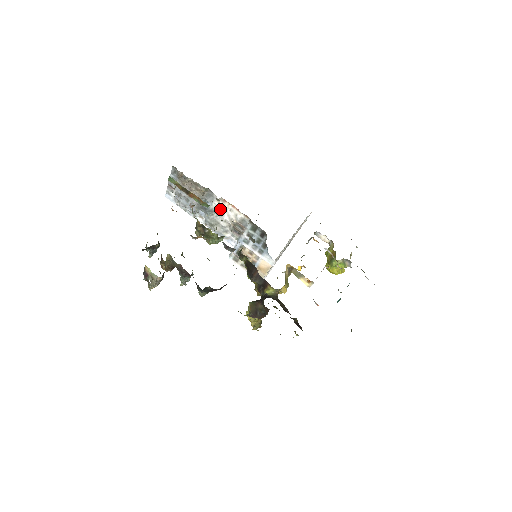
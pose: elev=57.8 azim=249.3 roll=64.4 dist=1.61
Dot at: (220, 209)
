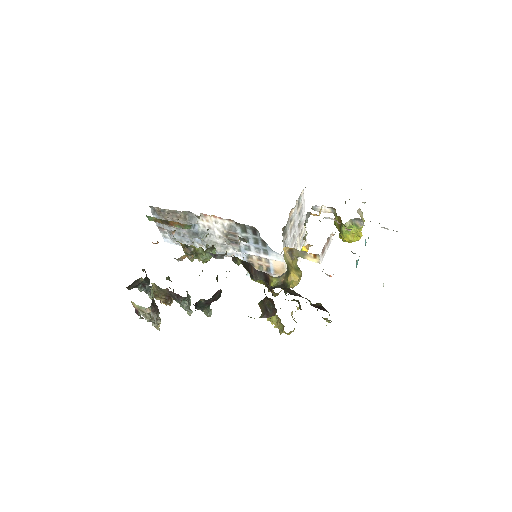
Dot at: (208, 227)
